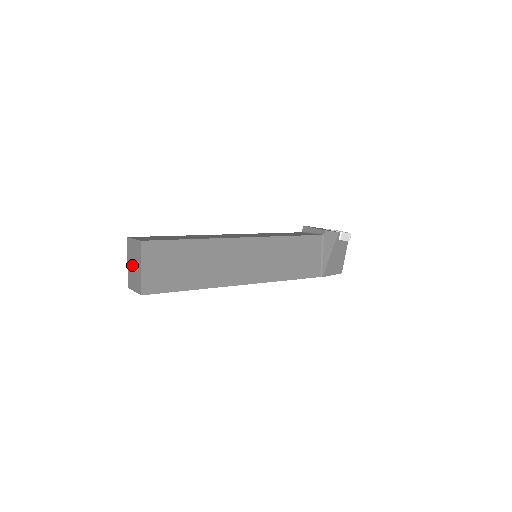
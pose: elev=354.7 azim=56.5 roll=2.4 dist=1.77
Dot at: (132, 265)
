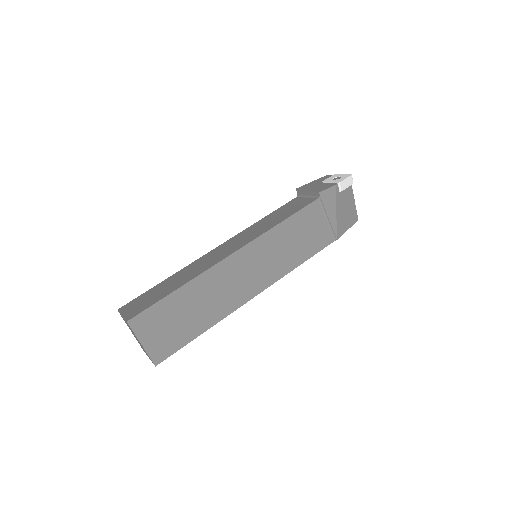
Dot at: (135, 337)
